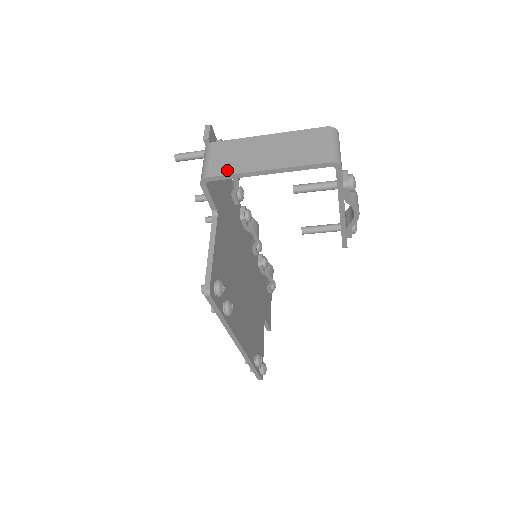
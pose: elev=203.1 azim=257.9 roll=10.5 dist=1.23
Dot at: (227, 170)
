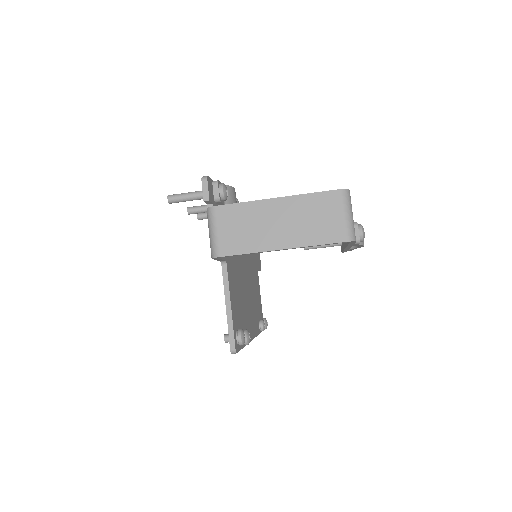
Dot at: (239, 248)
